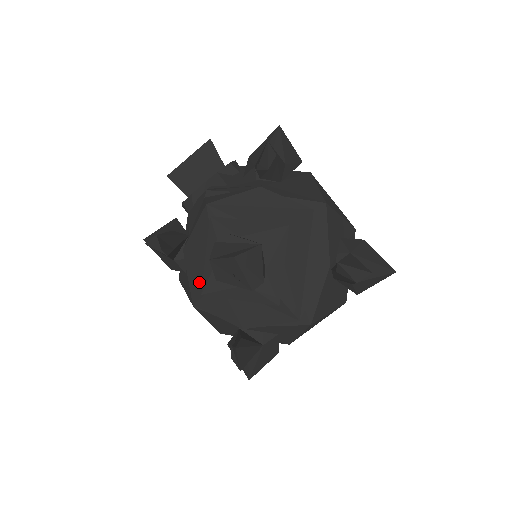
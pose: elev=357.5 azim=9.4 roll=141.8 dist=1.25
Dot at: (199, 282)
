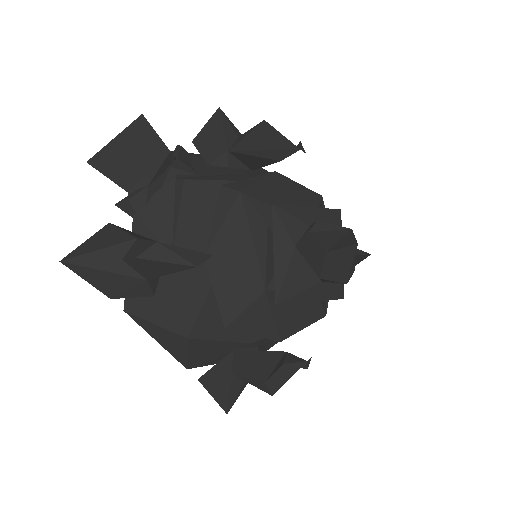
Dot at: (234, 295)
